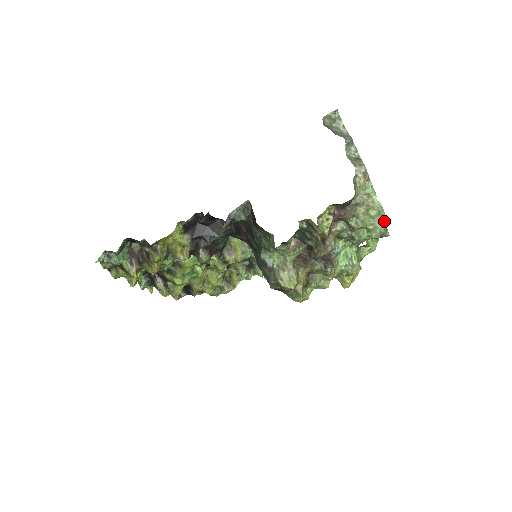
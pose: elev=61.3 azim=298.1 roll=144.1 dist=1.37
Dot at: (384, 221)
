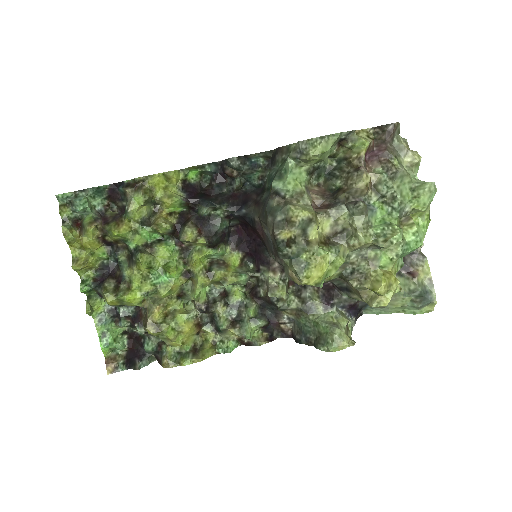
Dot at: (428, 266)
